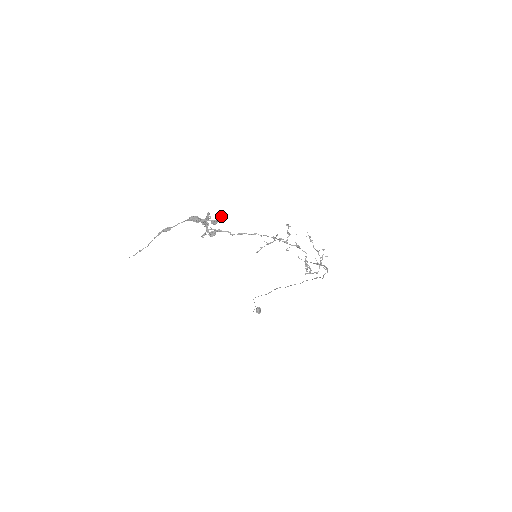
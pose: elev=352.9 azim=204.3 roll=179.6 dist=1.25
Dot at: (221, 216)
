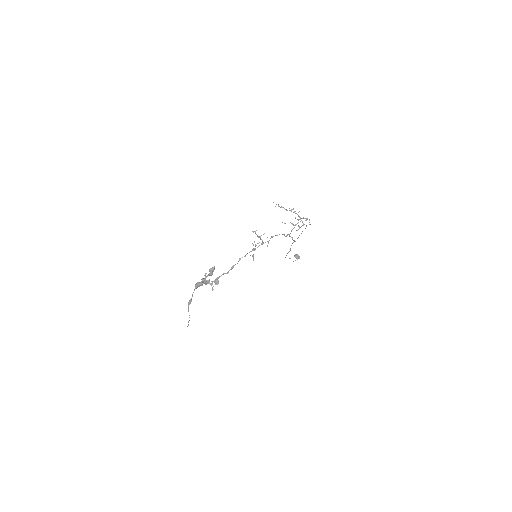
Dot at: (211, 268)
